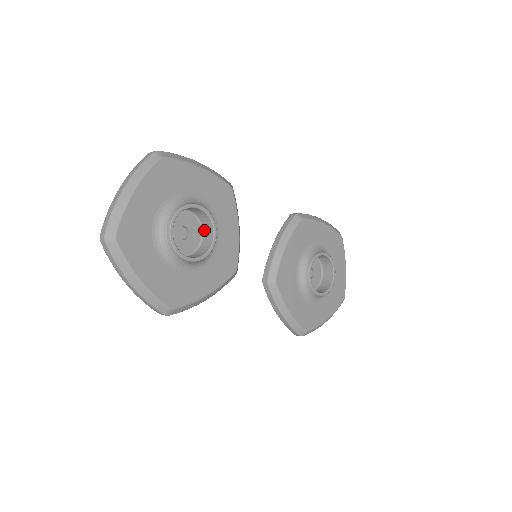
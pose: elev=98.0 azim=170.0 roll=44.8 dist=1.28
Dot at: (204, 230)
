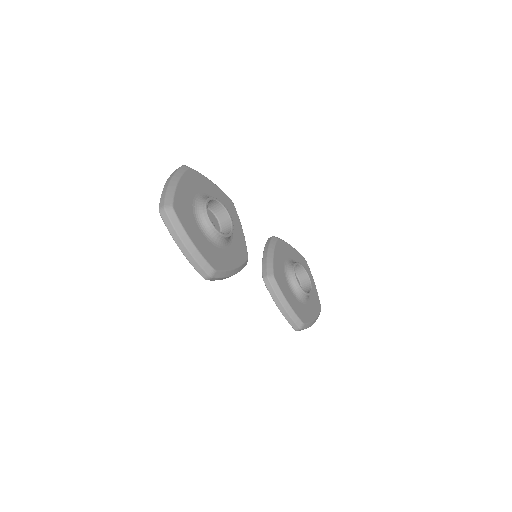
Dot at: (222, 224)
